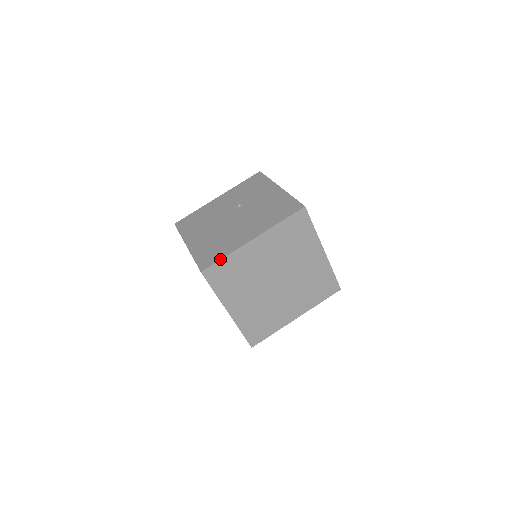
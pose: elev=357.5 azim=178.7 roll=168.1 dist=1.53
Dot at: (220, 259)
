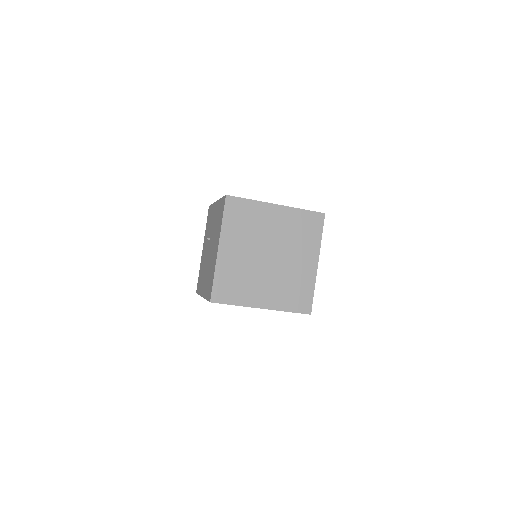
Dot at: (212, 282)
